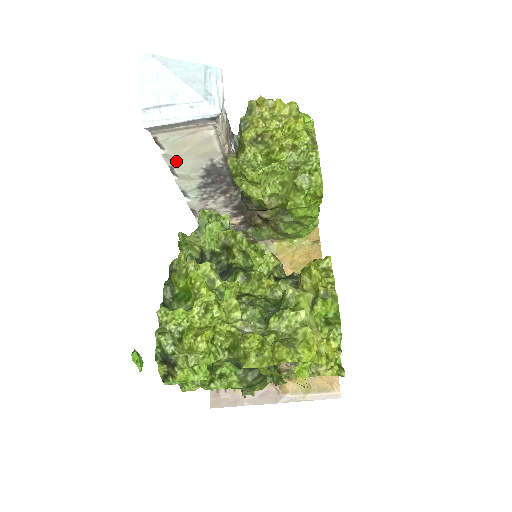
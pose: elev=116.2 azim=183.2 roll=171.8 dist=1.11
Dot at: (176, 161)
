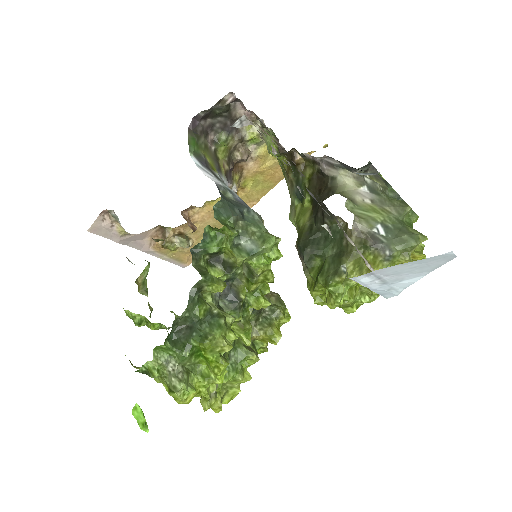
Dot at: occluded
